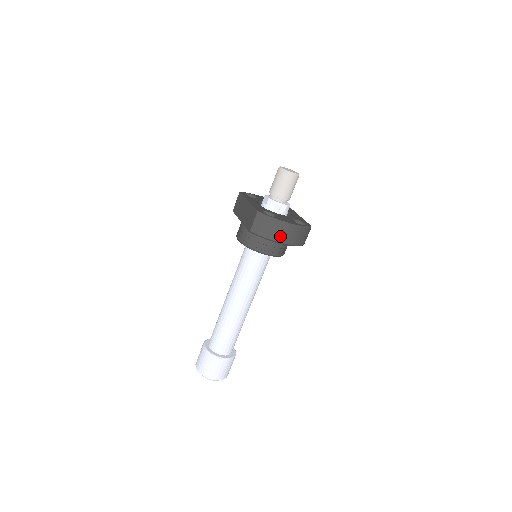
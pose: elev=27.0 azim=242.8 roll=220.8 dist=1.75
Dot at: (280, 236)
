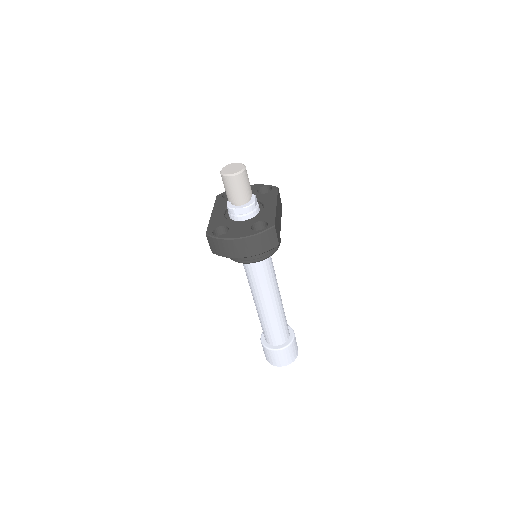
Dot at: (237, 252)
